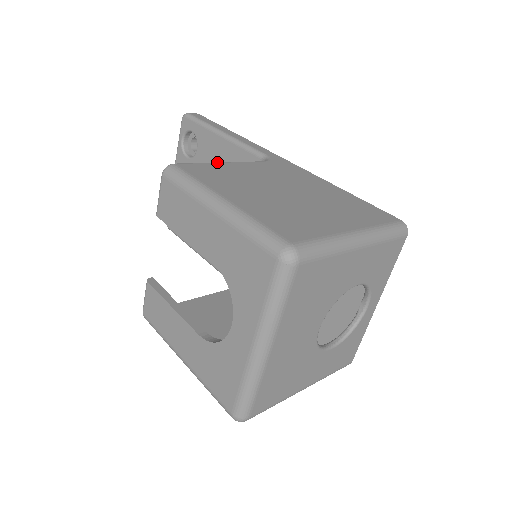
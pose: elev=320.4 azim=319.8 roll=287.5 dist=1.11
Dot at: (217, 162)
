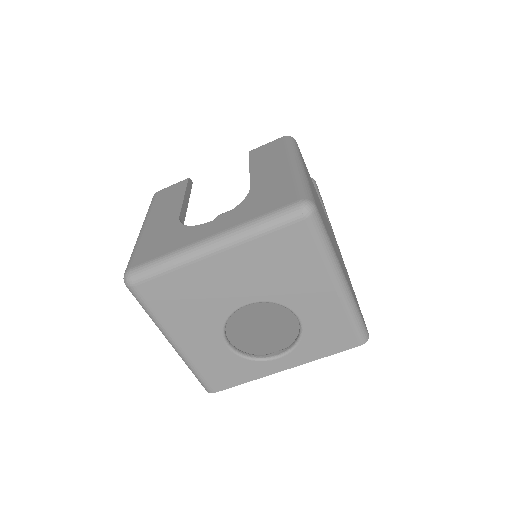
Dot at: occluded
